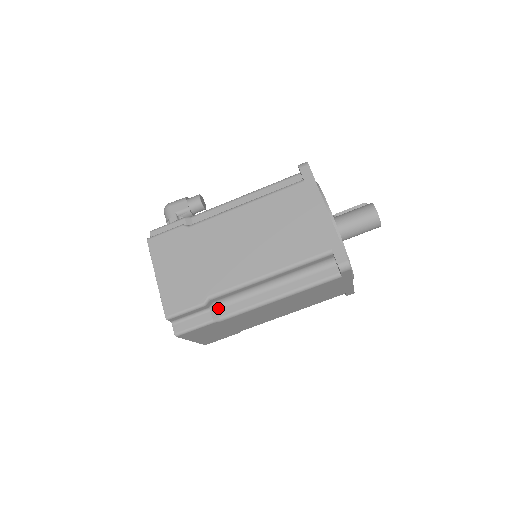
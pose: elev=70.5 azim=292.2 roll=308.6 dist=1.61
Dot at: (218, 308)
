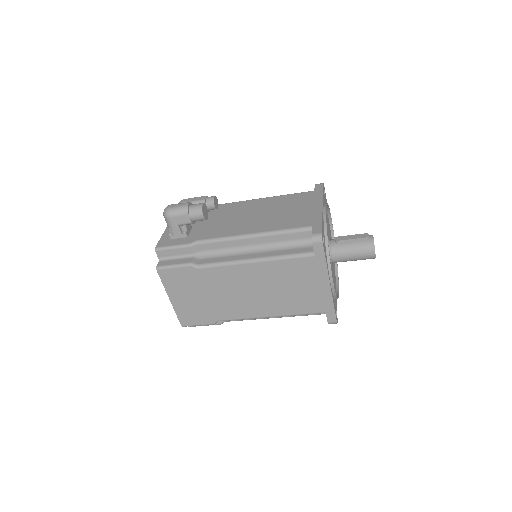
Dot at: occluded
